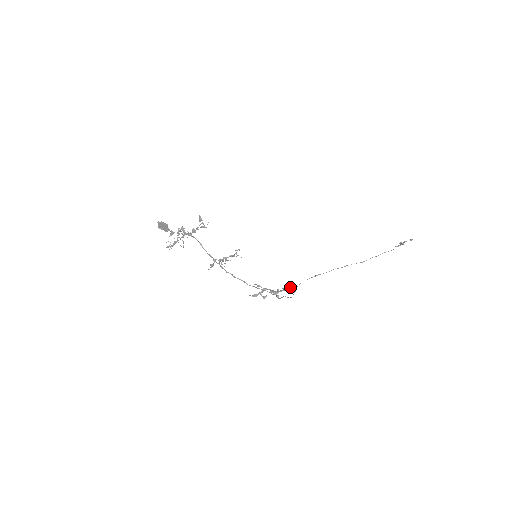
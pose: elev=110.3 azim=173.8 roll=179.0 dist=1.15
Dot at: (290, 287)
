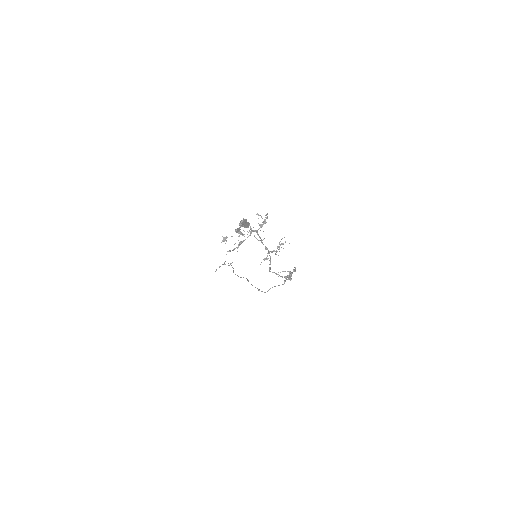
Dot at: occluded
